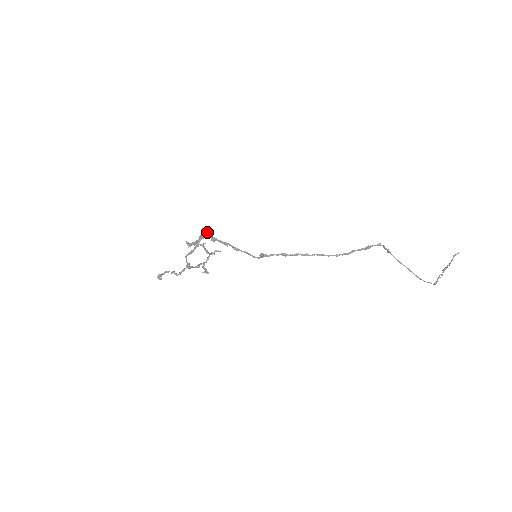
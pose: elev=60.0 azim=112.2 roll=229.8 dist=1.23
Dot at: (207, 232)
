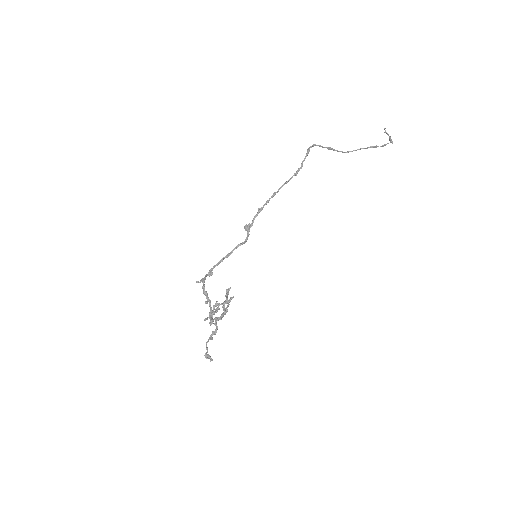
Dot at: (202, 279)
